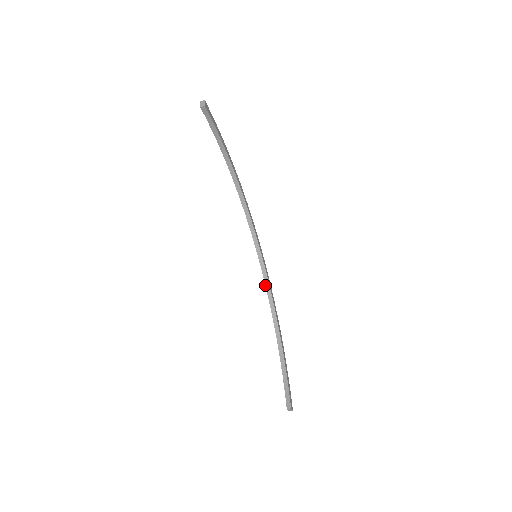
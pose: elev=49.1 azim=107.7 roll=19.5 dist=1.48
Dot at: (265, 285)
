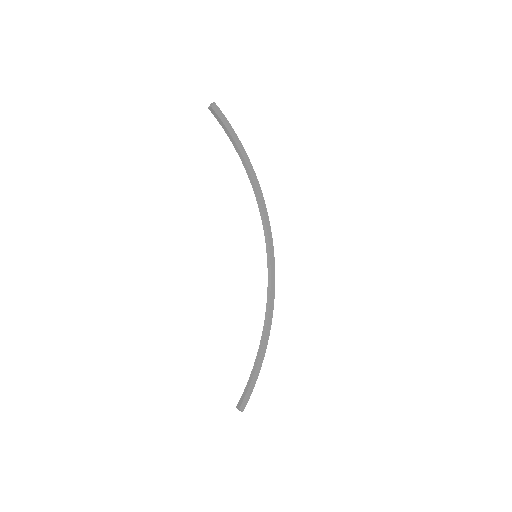
Dot at: (267, 288)
